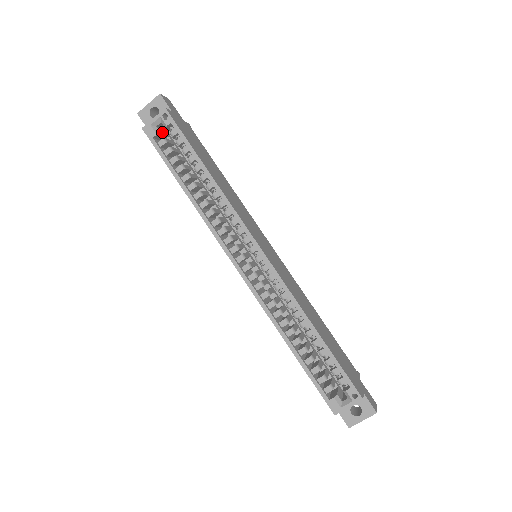
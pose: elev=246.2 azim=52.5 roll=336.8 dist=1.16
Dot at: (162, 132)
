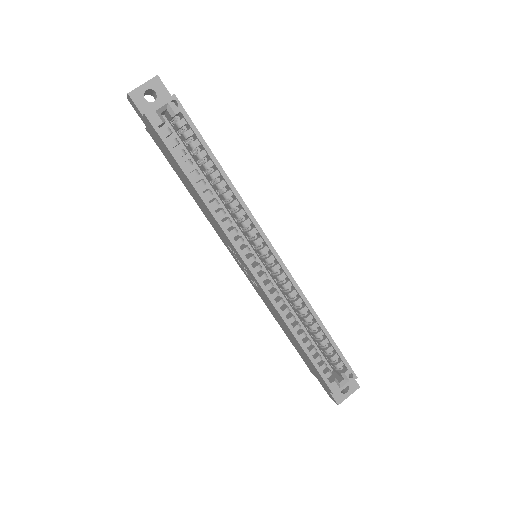
Dot at: (163, 120)
